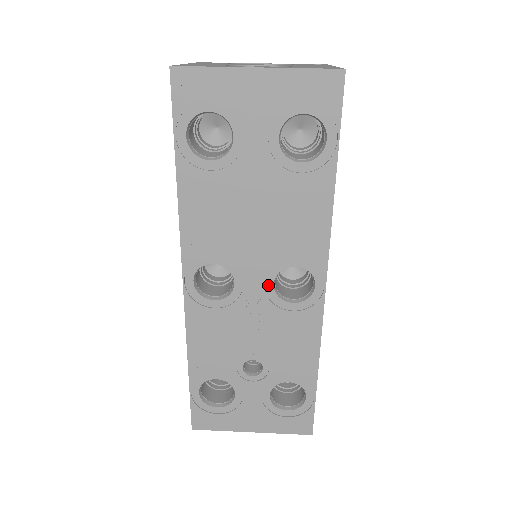
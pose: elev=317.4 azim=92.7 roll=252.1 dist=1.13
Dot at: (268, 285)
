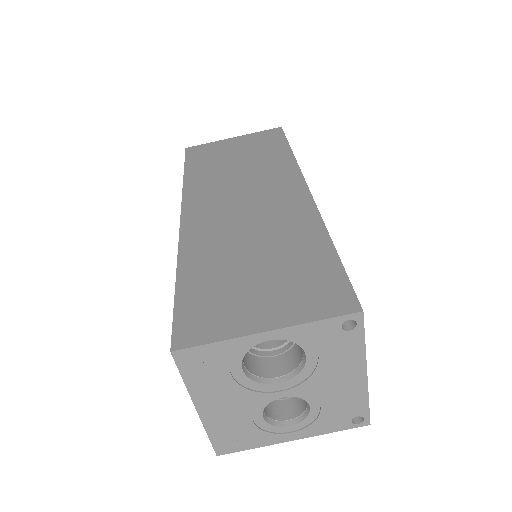
Dot at: occluded
